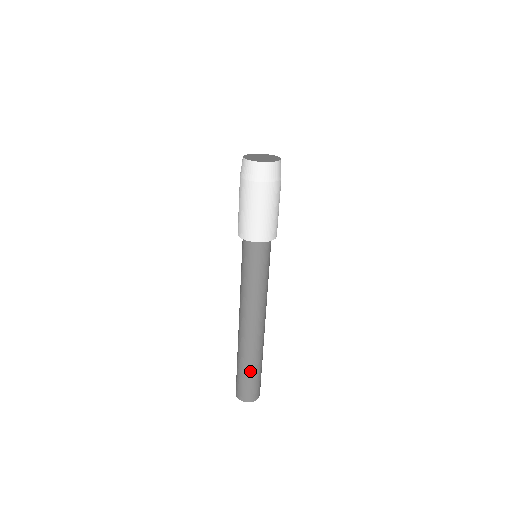
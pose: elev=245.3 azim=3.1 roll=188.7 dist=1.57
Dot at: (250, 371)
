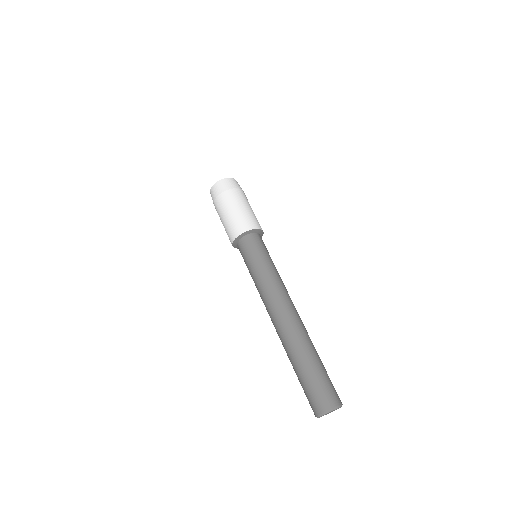
Dot at: (319, 361)
